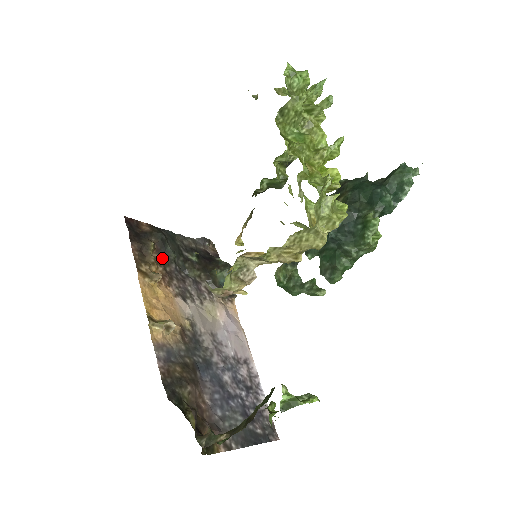
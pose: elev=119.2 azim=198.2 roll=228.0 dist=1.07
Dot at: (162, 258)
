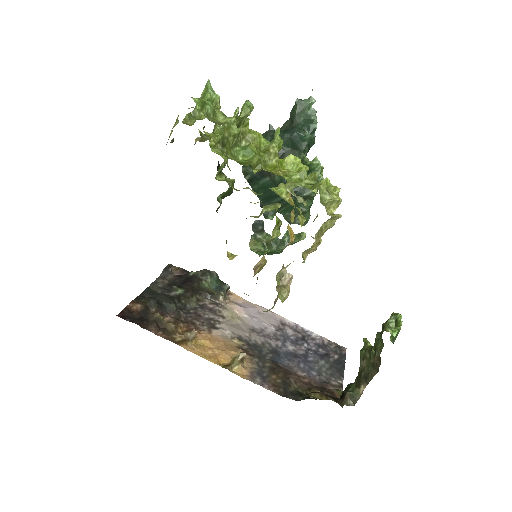
Dot at: (170, 316)
